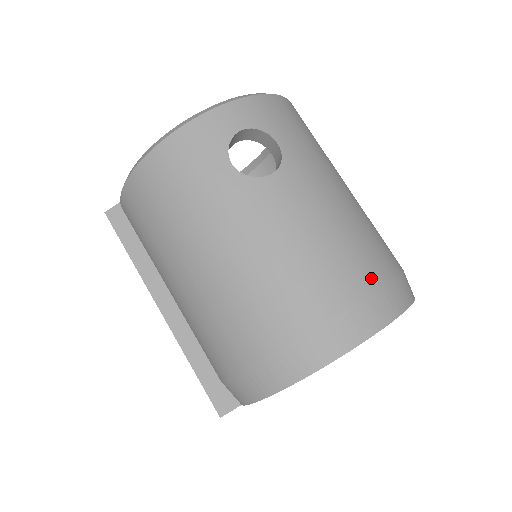
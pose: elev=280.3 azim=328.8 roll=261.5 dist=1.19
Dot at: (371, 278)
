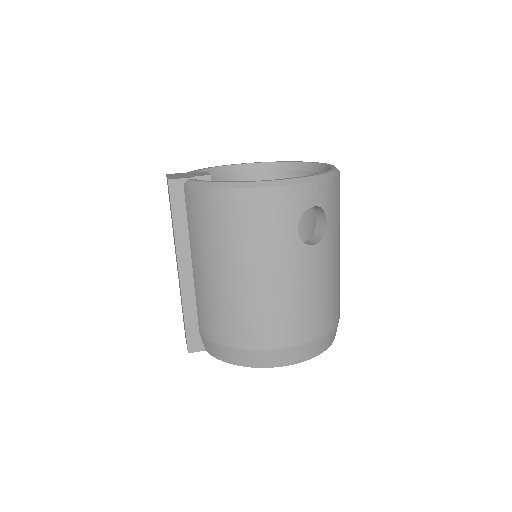
Dot at: (330, 325)
